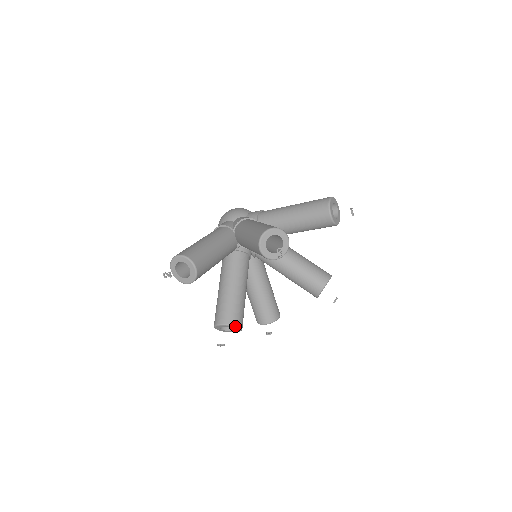
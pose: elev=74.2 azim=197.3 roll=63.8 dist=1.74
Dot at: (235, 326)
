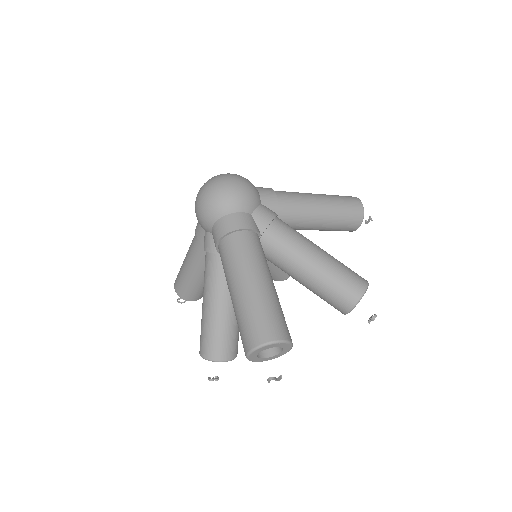
Dot at: (236, 356)
